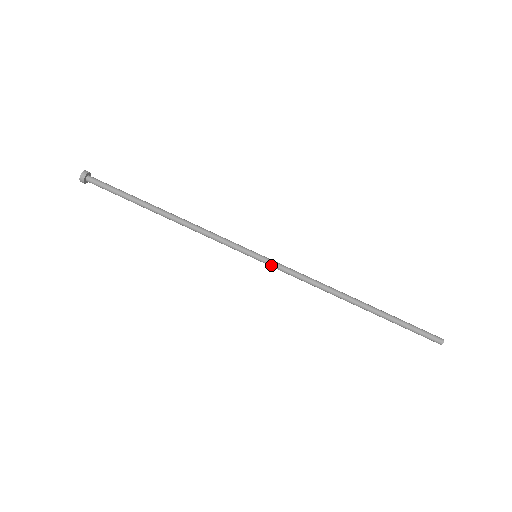
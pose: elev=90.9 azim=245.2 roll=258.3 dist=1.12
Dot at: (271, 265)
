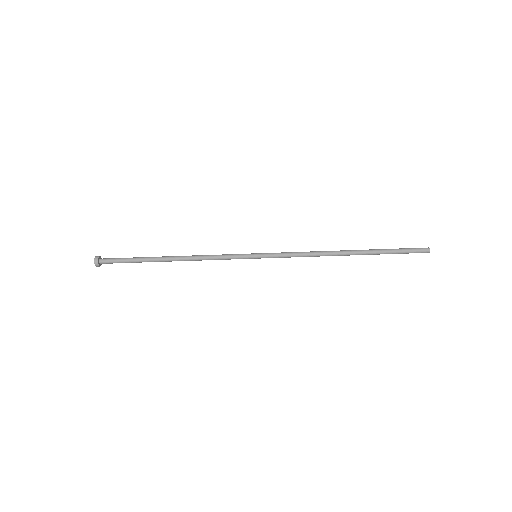
Dot at: occluded
